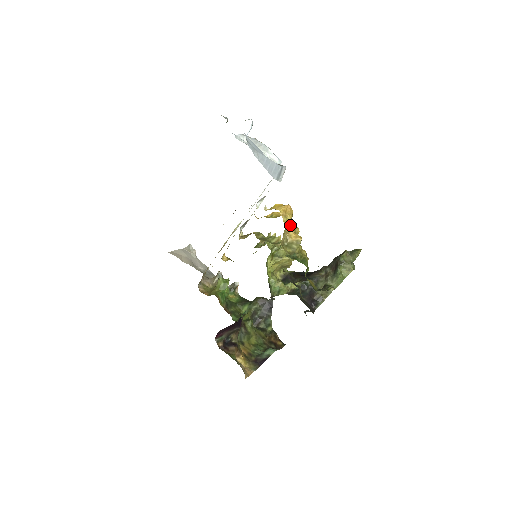
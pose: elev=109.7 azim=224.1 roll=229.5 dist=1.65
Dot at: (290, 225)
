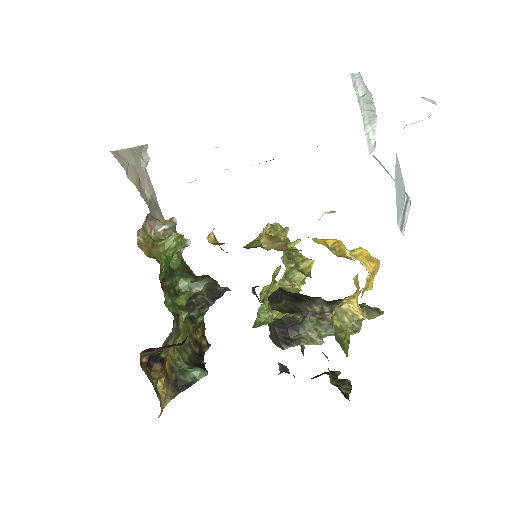
Dot at: (361, 289)
